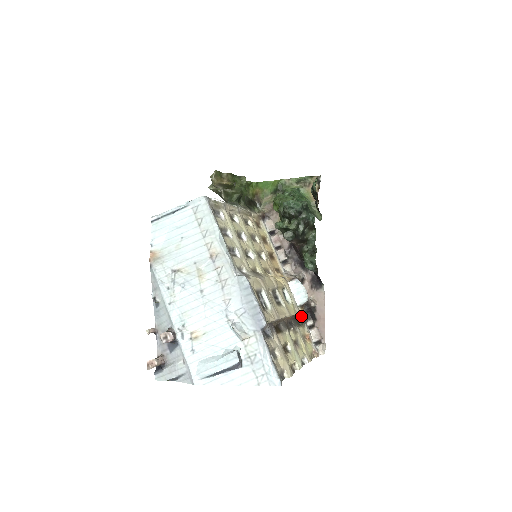
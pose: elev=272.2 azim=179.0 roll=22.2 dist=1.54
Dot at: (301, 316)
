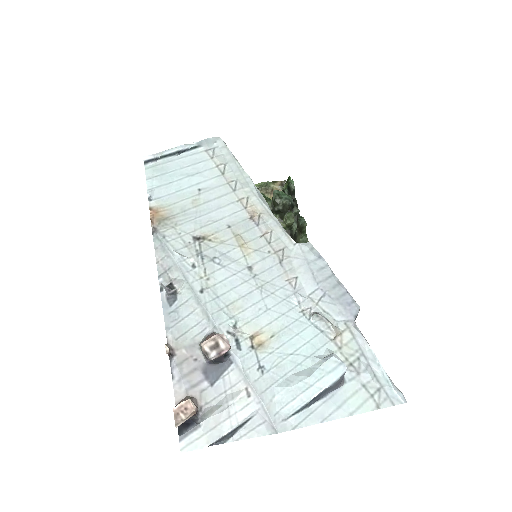
Dot at: occluded
